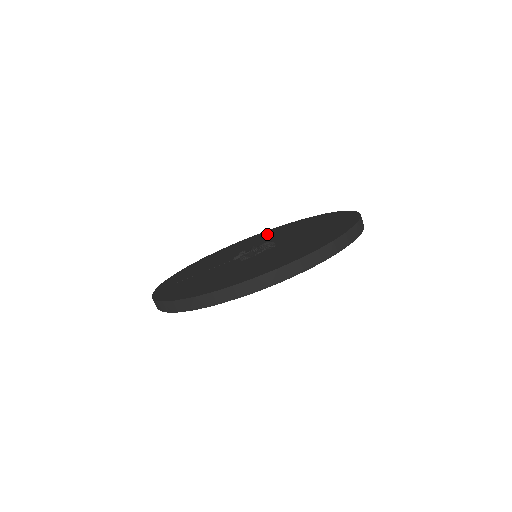
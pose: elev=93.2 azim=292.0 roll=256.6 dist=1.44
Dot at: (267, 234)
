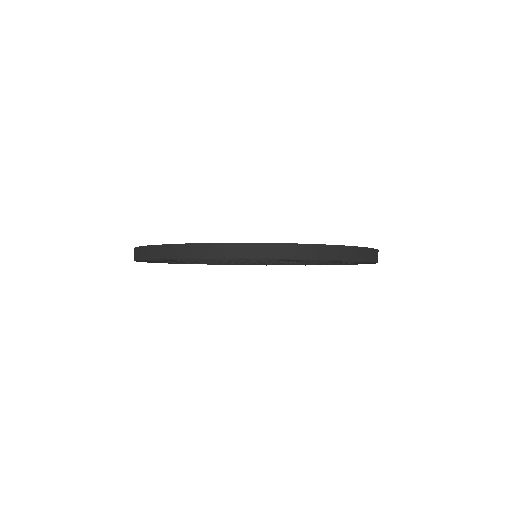
Dot at: occluded
